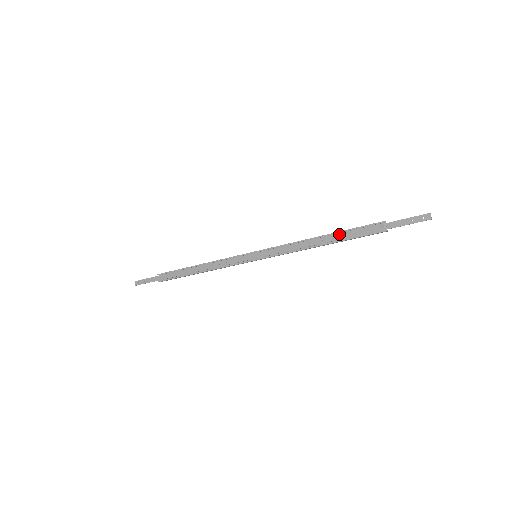
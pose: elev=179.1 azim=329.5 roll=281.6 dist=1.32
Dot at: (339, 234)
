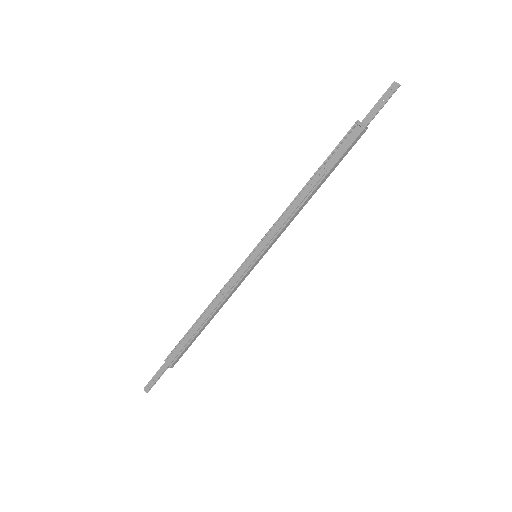
Dot at: (324, 167)
